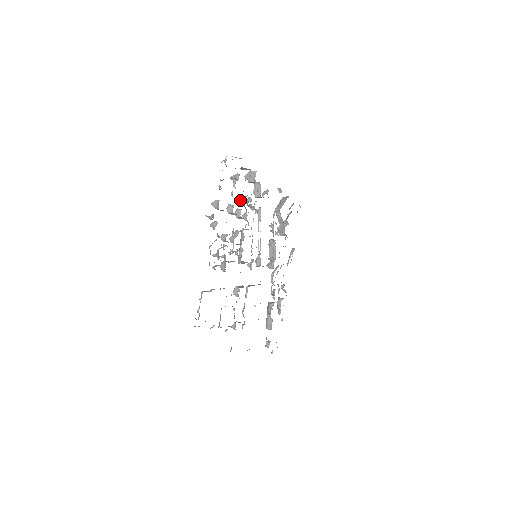
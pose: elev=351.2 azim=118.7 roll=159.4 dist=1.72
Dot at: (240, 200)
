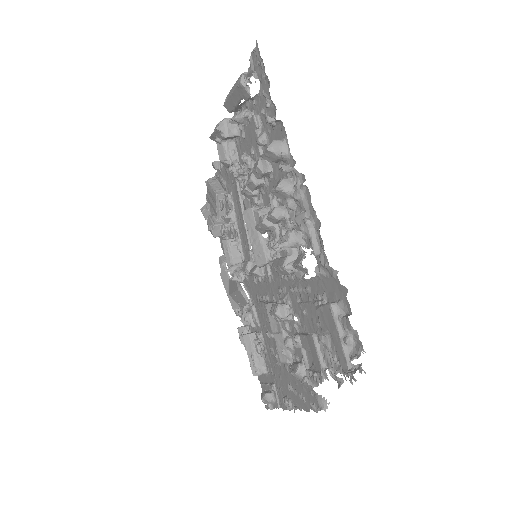
Dot at: (244, 159)
